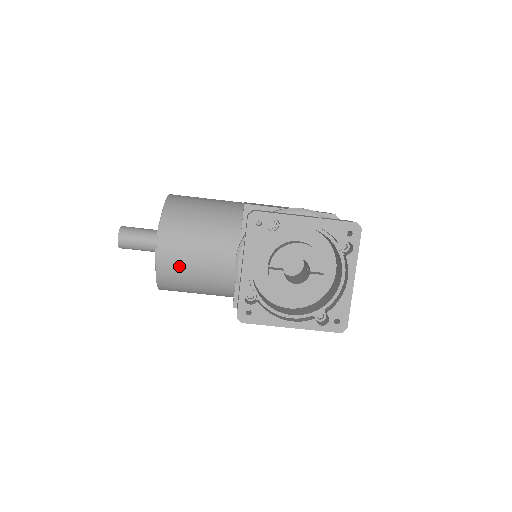
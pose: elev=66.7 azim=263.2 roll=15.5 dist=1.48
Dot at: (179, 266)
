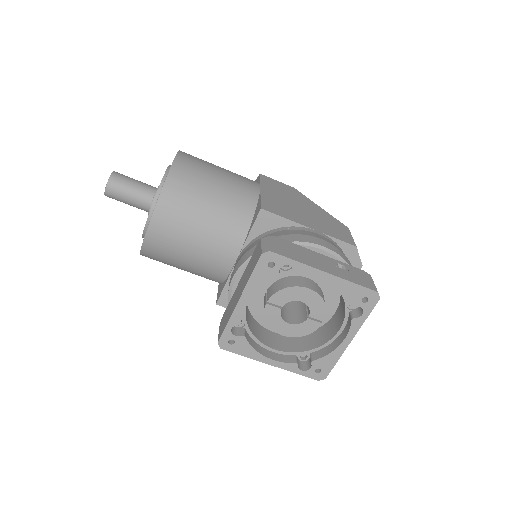
Dot at: (169, 250)
